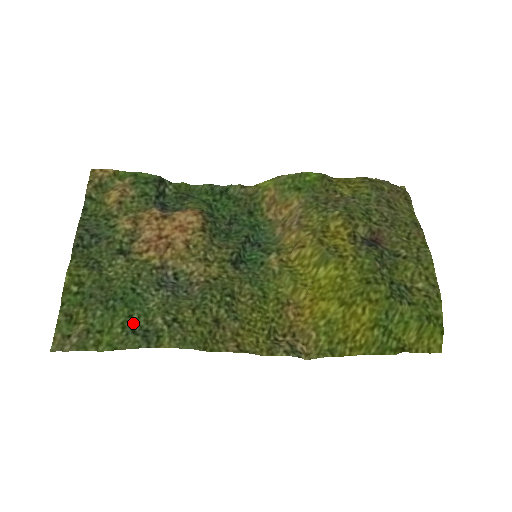
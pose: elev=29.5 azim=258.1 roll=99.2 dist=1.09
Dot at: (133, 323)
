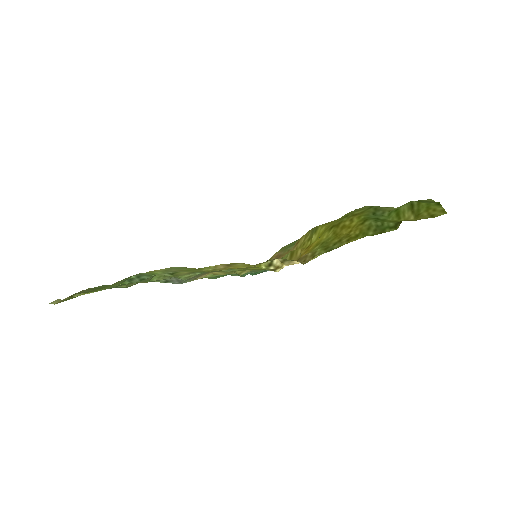
Dot at: occluded
